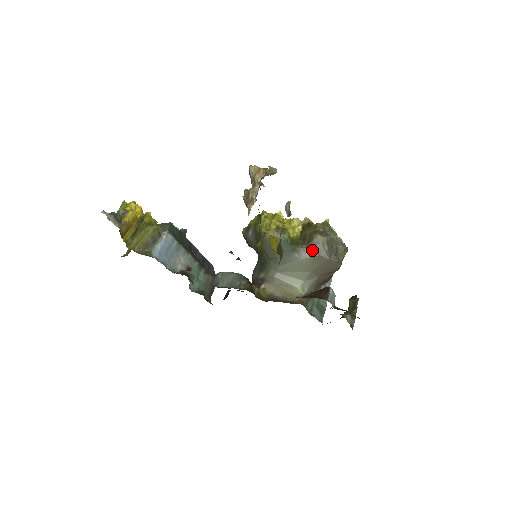
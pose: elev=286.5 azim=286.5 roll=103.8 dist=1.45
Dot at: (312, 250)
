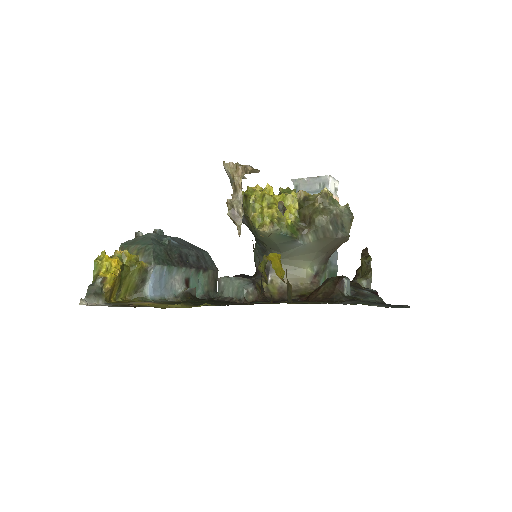
Dot at: (315, 233)
